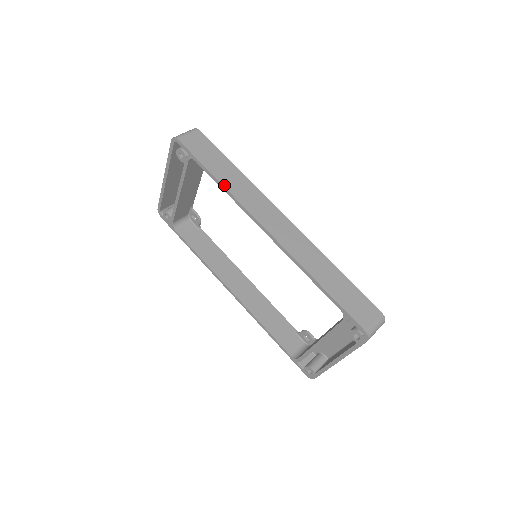
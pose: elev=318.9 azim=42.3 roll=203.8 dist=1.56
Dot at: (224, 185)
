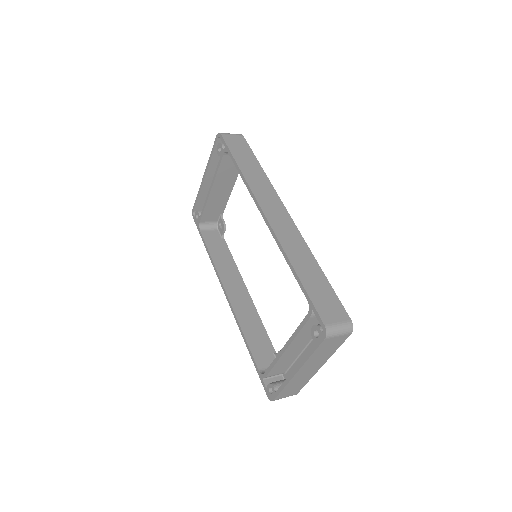
Dot at: (243, 173)
